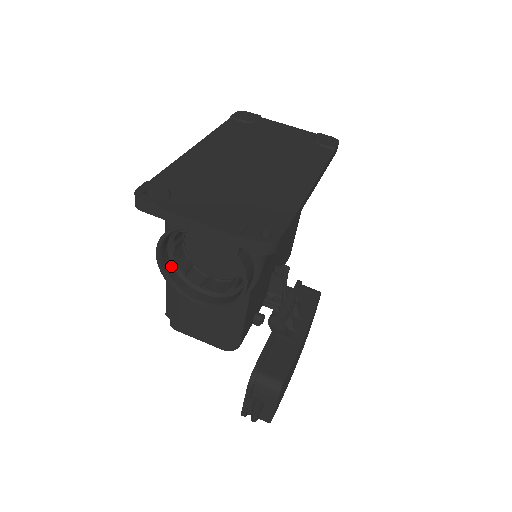
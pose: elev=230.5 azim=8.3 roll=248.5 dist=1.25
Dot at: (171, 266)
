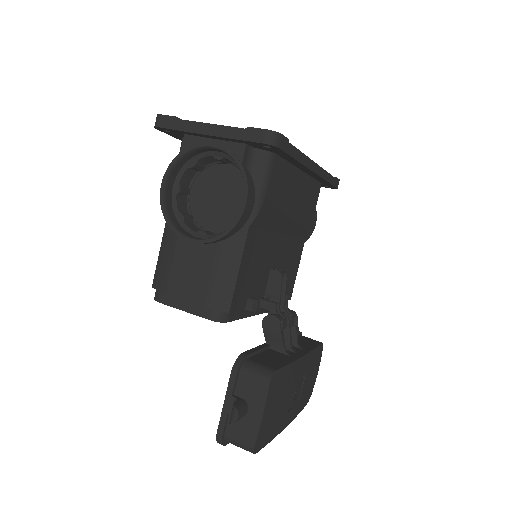
Dot at: (172, 209)
